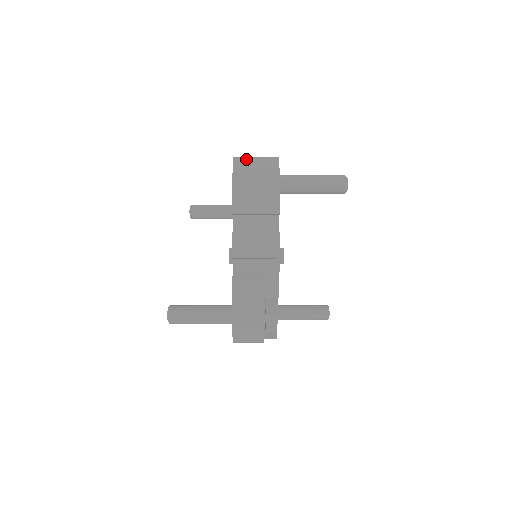
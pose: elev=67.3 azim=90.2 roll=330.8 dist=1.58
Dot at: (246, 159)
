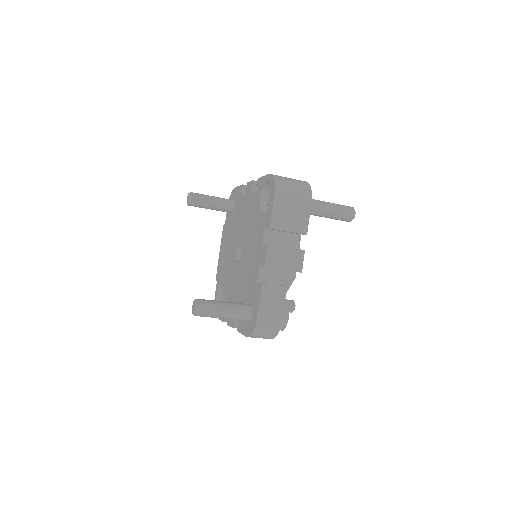
Dot at: (284, 180)
